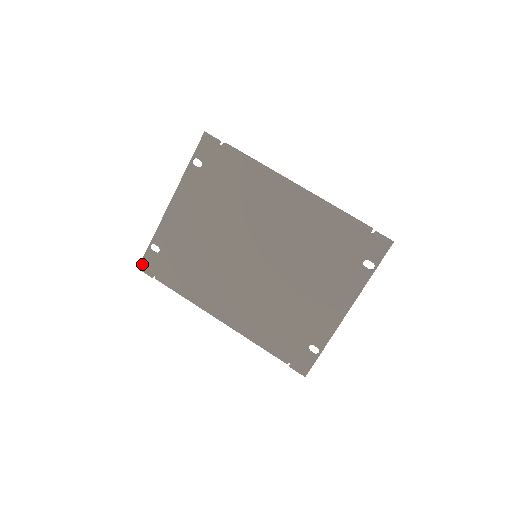
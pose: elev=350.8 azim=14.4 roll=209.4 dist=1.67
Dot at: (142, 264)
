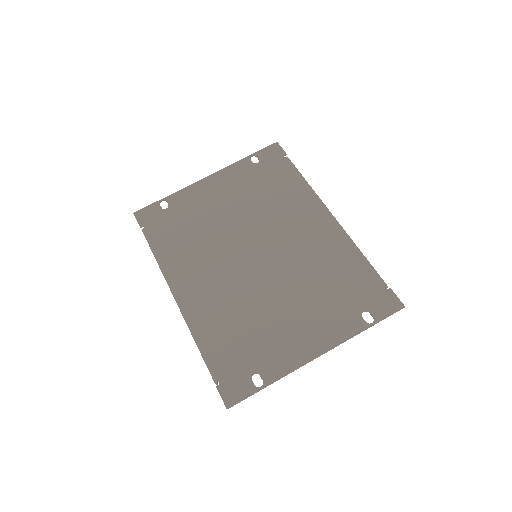
Dot at: (141, 211)
